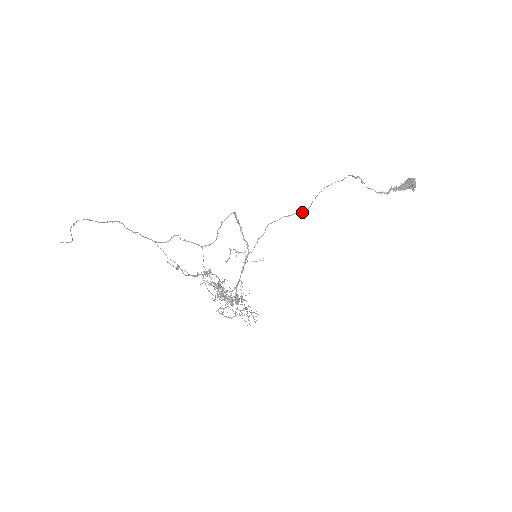
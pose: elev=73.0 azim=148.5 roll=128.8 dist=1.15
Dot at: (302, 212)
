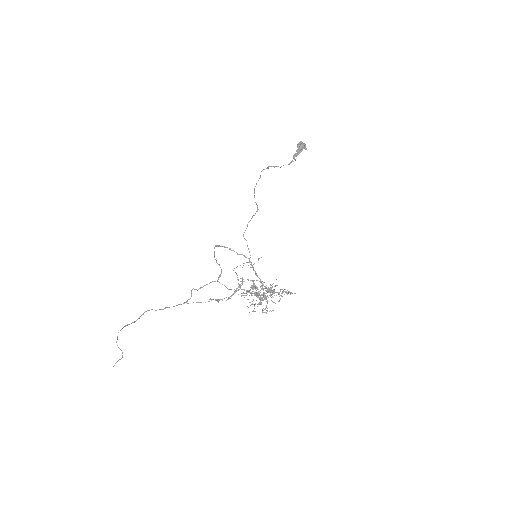
Dot at: occluded
